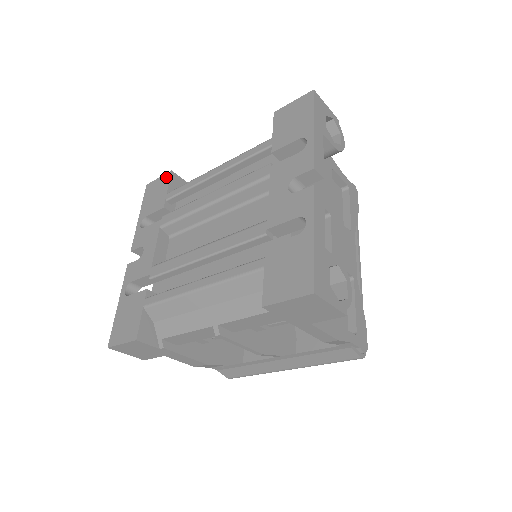
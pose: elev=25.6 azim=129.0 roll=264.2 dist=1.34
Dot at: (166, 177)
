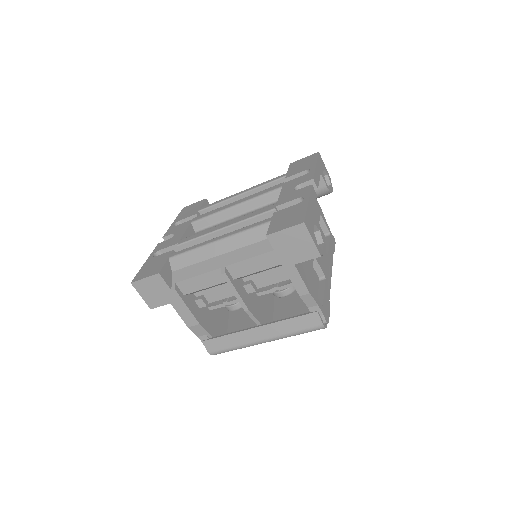
Dot at: (201, 201)
